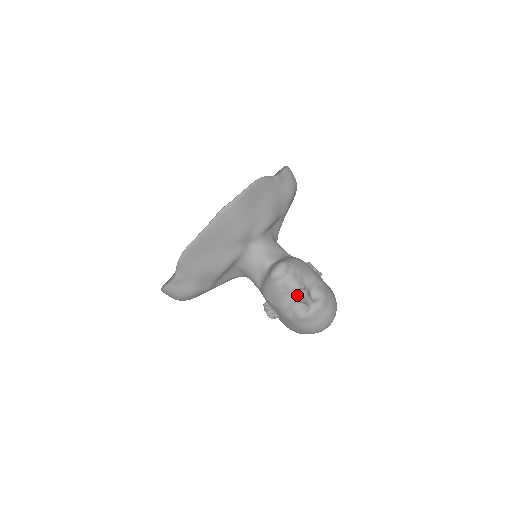
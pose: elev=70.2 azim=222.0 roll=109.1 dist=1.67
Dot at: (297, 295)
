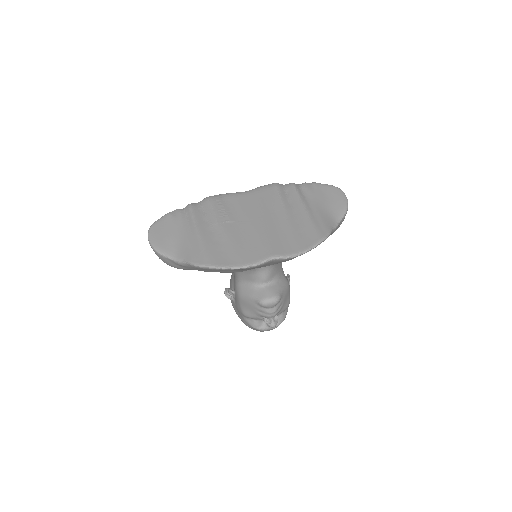
Dot at: (267, 323)
